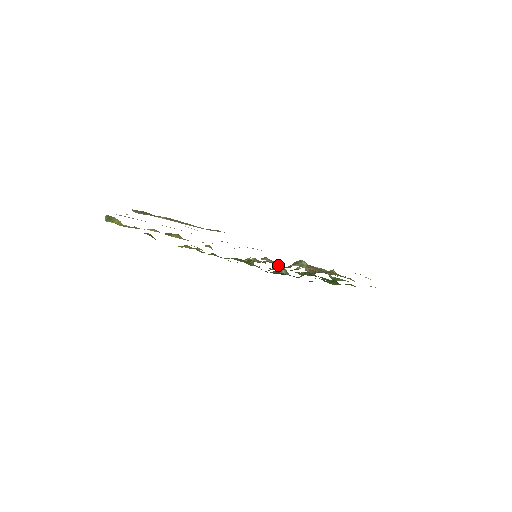
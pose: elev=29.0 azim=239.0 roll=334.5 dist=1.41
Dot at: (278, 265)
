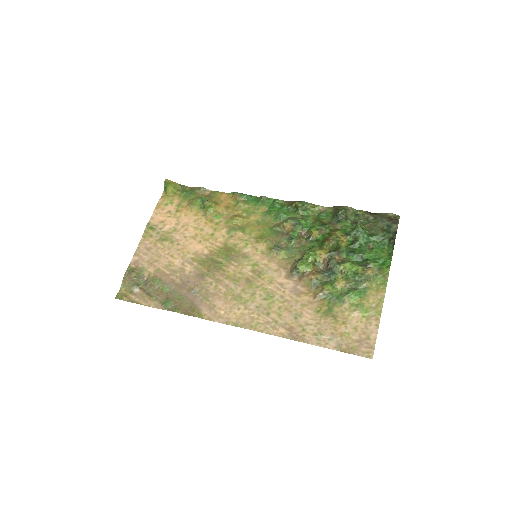
Dot at: (310, 231)
